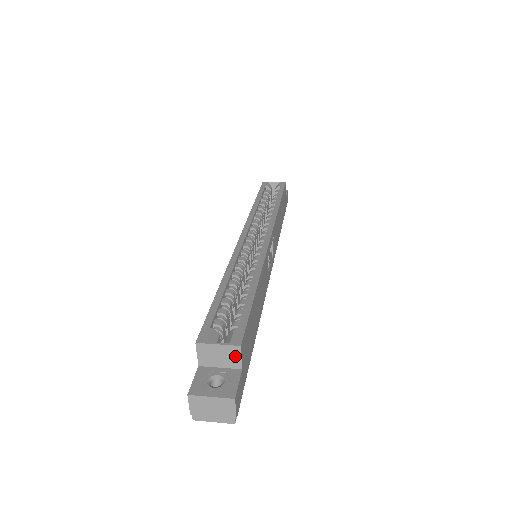
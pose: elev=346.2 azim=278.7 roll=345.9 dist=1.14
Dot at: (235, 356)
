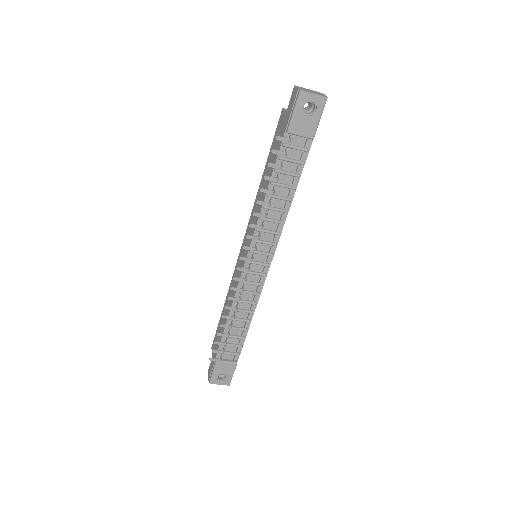
Dot at: occluded
